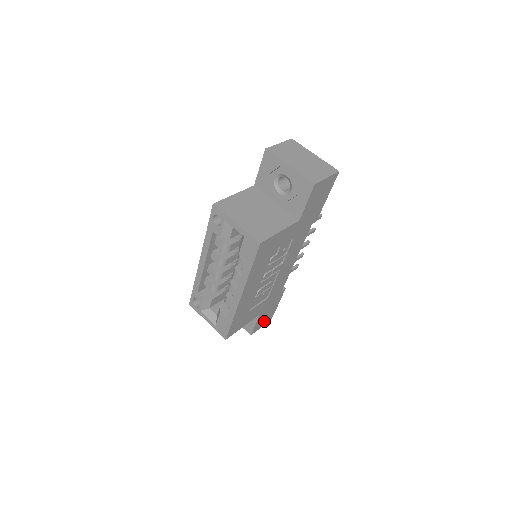
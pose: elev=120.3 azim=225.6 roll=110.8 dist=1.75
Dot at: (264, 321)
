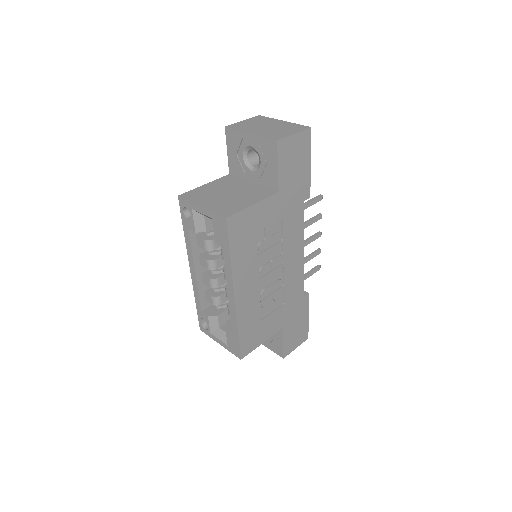
Dot at: (296, 340)
